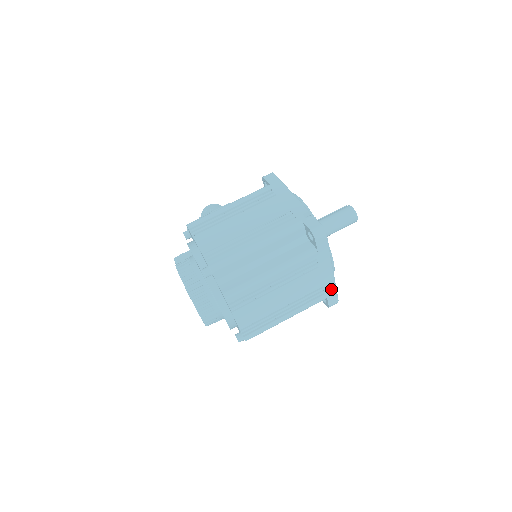
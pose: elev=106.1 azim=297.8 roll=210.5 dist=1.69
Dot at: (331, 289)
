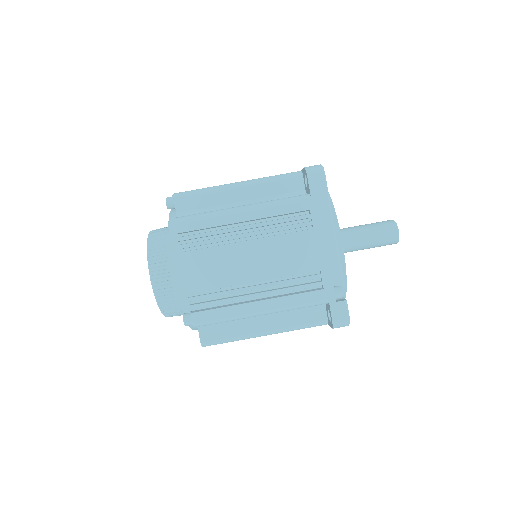
Dot at: (335, 284)
